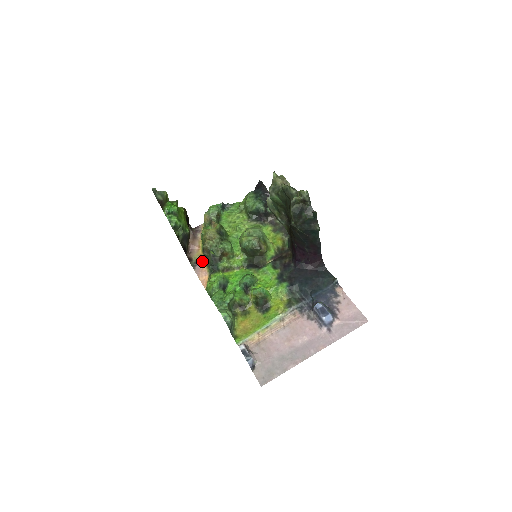
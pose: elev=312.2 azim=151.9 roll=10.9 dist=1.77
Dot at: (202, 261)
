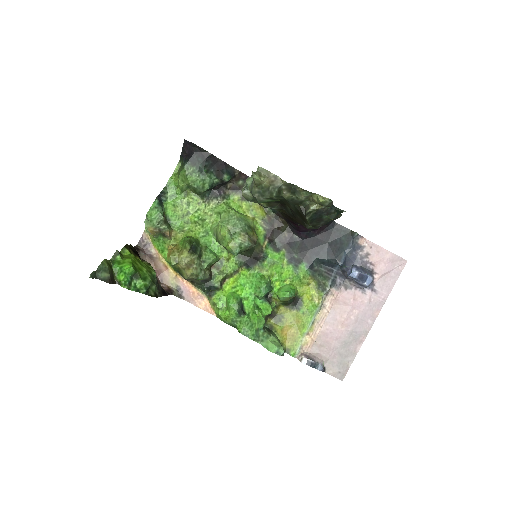
Dot at: (185, 284)
